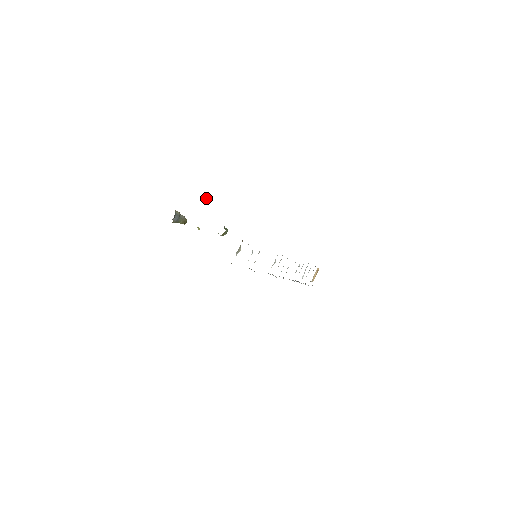
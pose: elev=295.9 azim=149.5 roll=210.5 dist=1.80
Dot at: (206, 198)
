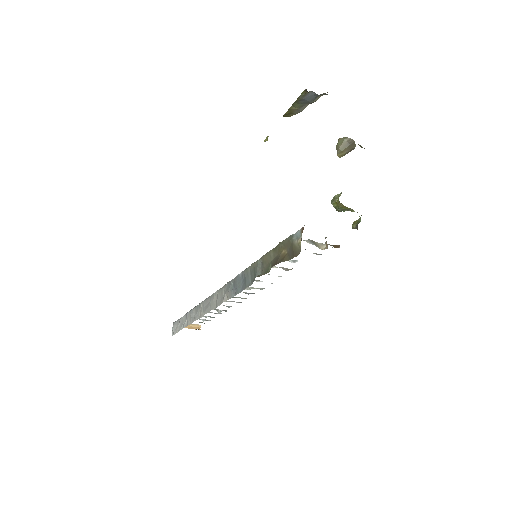
Dot at: (346, 147)
